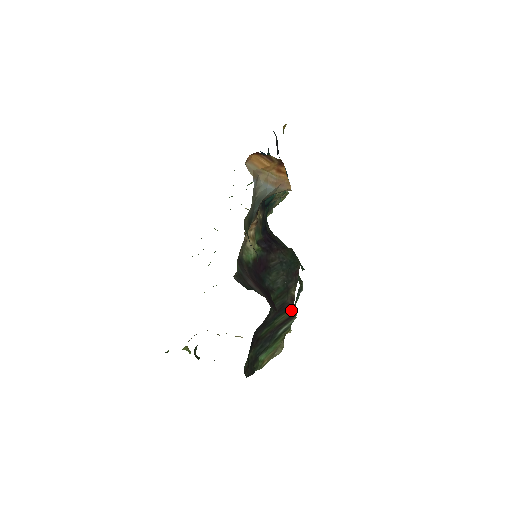
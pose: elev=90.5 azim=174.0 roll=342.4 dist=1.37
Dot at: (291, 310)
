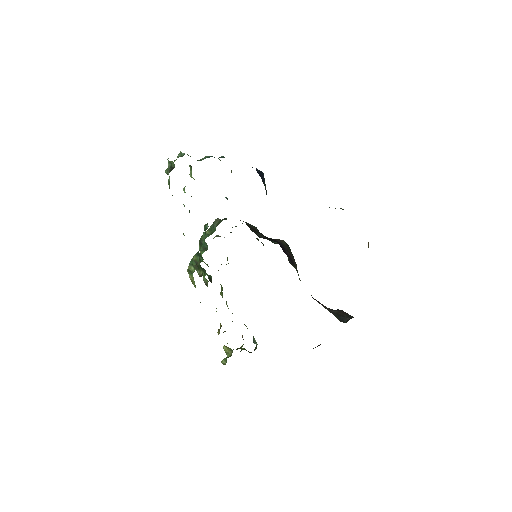
Dot at: occluded
